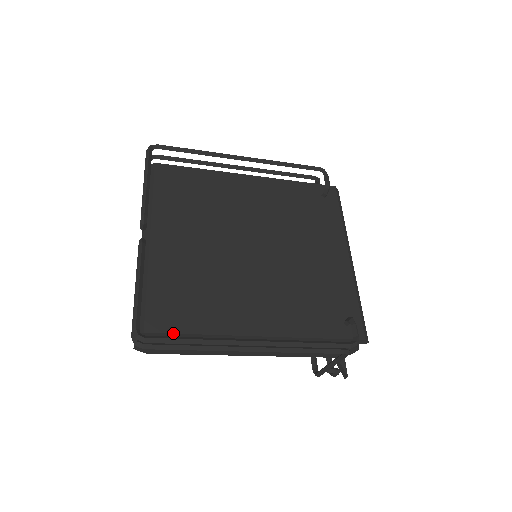
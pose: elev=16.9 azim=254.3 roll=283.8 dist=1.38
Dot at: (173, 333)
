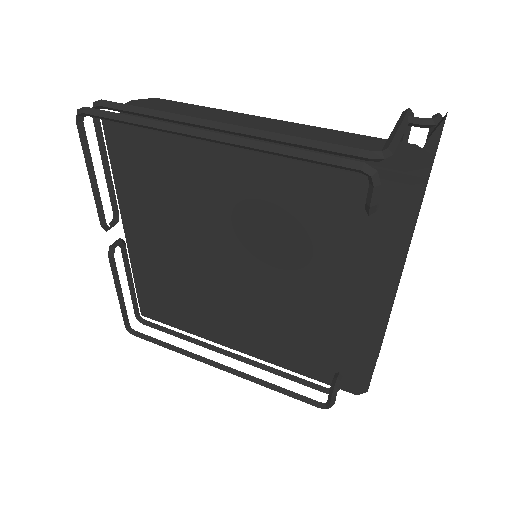
Dot at: (163, 323)
